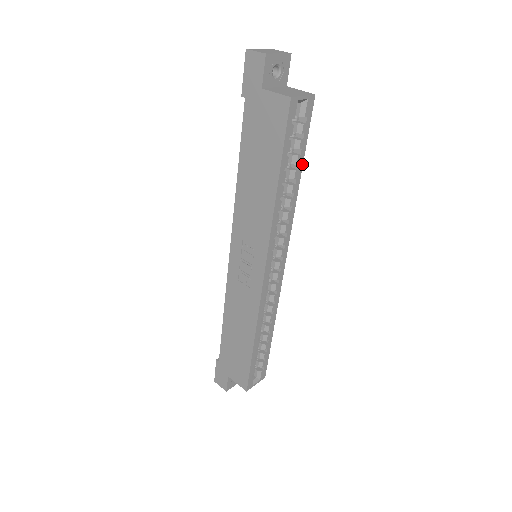
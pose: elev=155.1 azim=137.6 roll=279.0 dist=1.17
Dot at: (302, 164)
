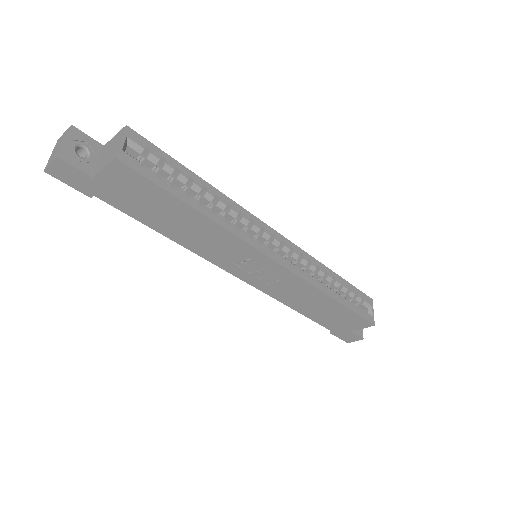
Dot at: (191, 172)
